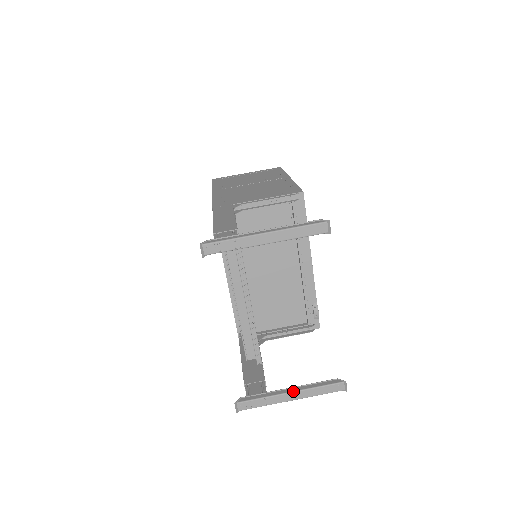
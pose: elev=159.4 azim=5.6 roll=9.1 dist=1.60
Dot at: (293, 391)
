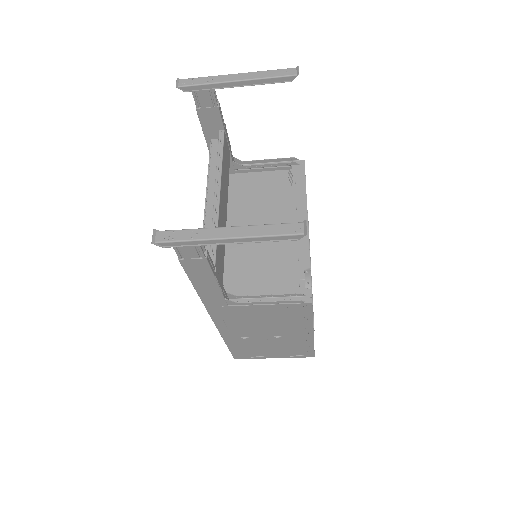
Dot at: (233, 226)
